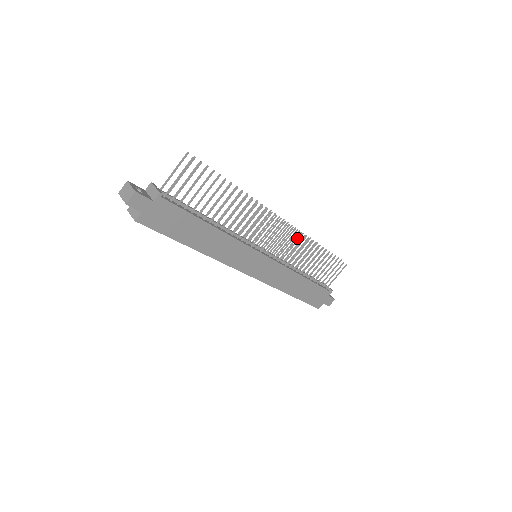
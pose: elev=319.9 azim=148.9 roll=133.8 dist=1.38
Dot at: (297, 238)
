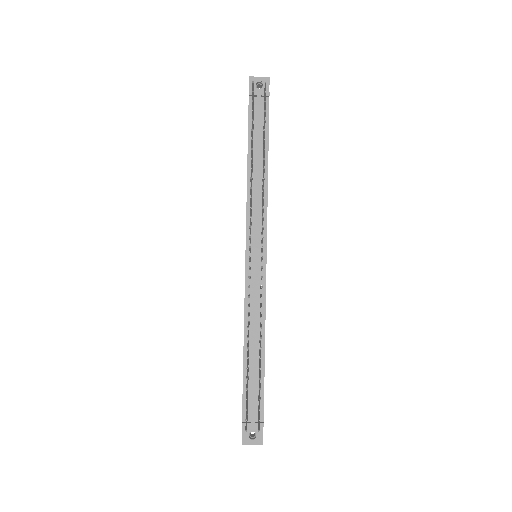
Dot at: (263, 219)
